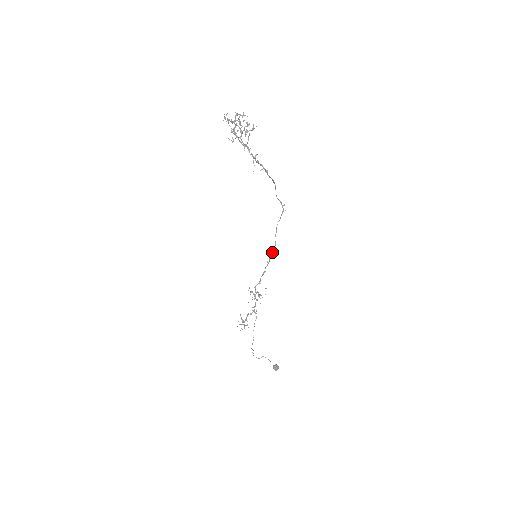
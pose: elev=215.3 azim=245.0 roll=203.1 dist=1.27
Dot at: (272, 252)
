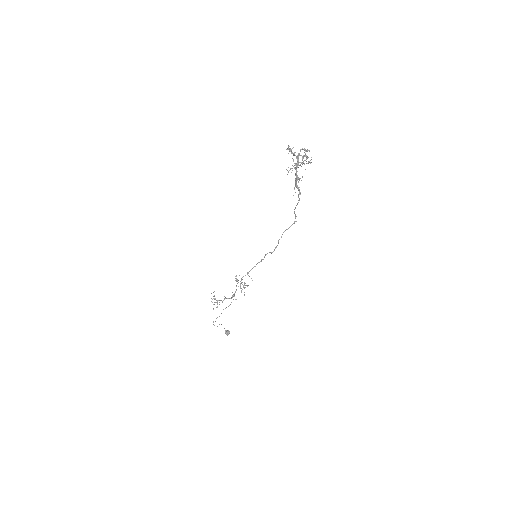
Dot at: (269, 252)
